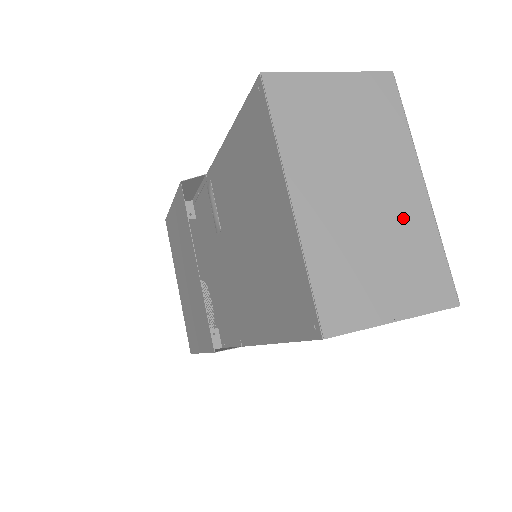
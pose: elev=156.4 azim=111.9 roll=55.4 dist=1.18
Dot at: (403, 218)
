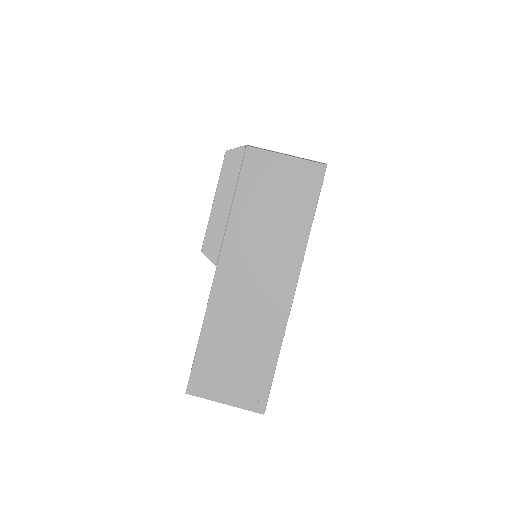
Dot at: occluded
